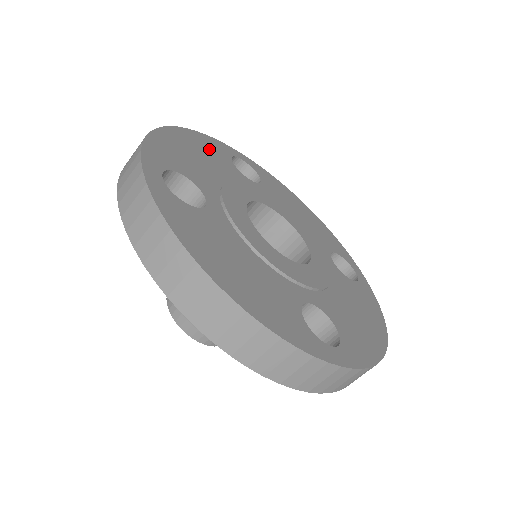
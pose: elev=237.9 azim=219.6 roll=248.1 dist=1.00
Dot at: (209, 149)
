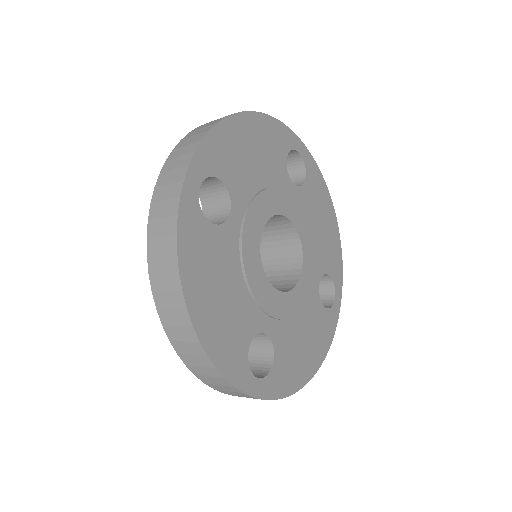
Dot at: (270, 142)
